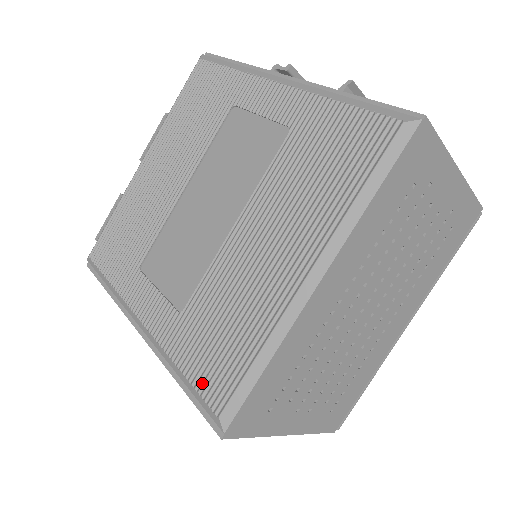
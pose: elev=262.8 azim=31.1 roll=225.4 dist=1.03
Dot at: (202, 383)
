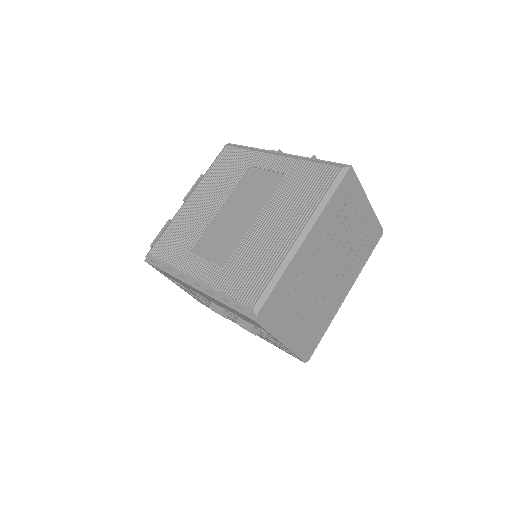
Dot at: (241, 296)
